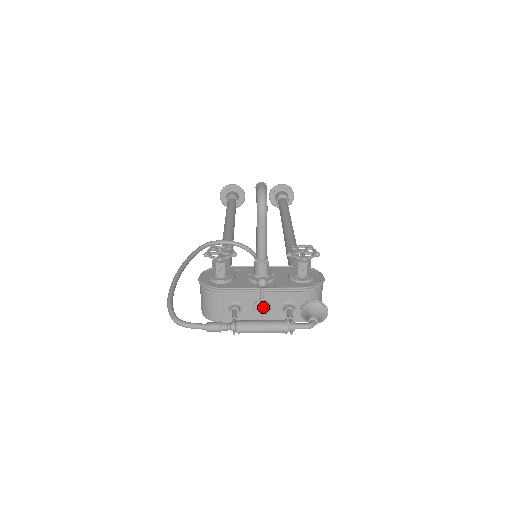
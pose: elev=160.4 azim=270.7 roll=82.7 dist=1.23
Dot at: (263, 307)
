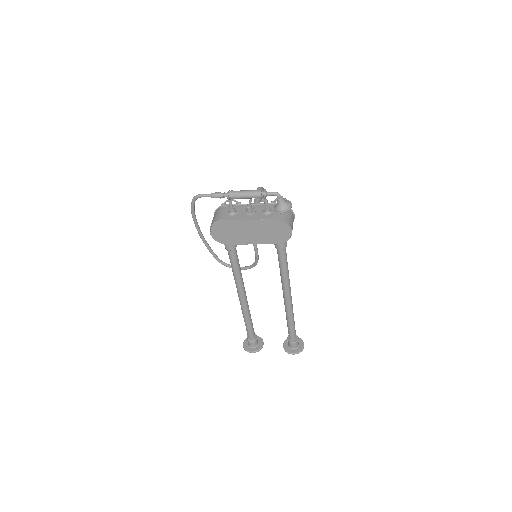
Dot at: (250, 204)
